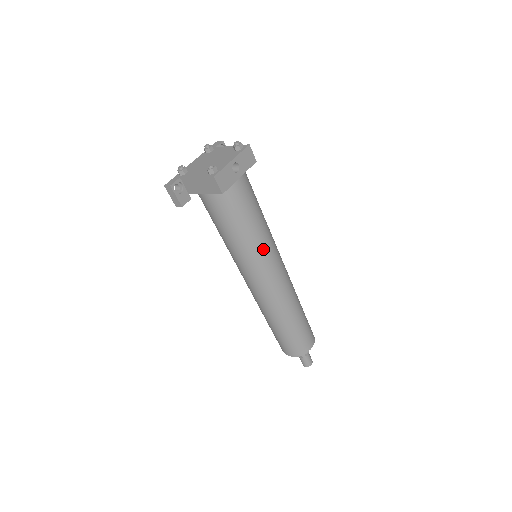
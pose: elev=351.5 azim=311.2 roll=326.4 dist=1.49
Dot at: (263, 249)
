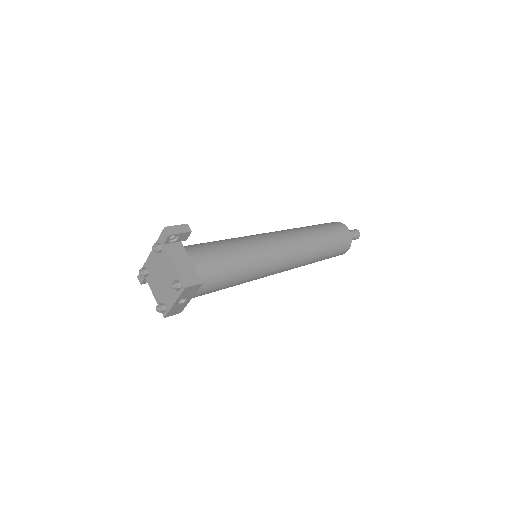
Dot at: occluded
